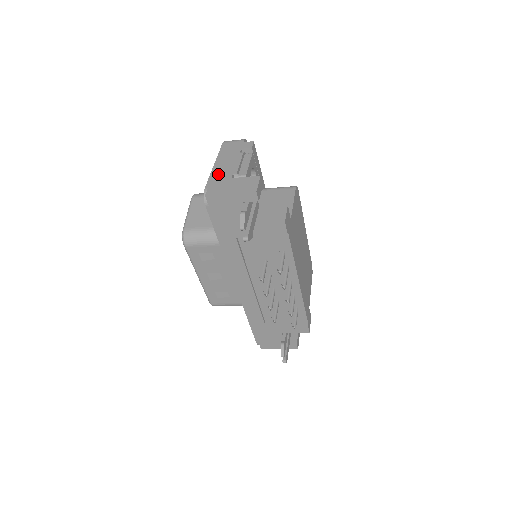
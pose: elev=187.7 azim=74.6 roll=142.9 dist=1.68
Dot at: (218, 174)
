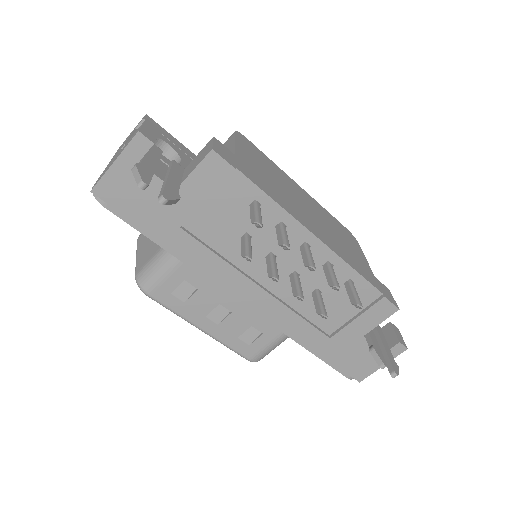
Dot at: (108, 165)
